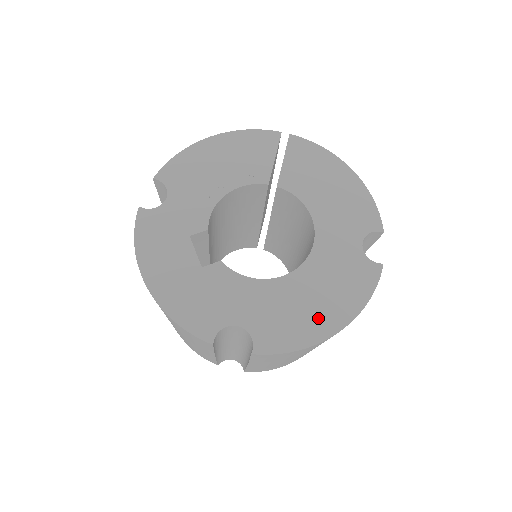
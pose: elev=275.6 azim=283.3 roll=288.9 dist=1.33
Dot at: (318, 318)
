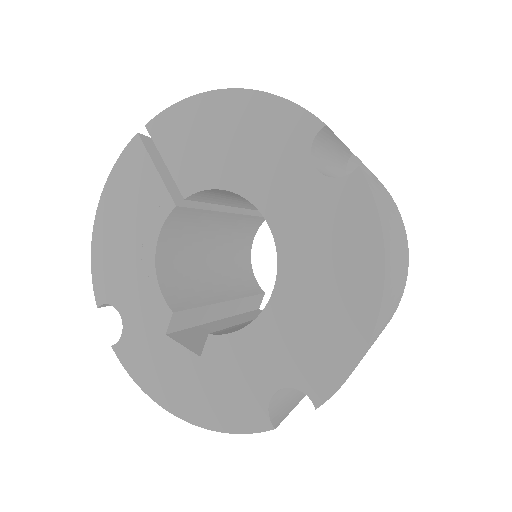
Dot at: (345, 308)
